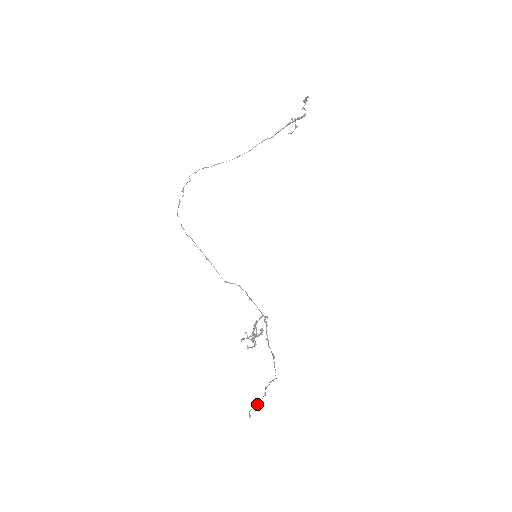
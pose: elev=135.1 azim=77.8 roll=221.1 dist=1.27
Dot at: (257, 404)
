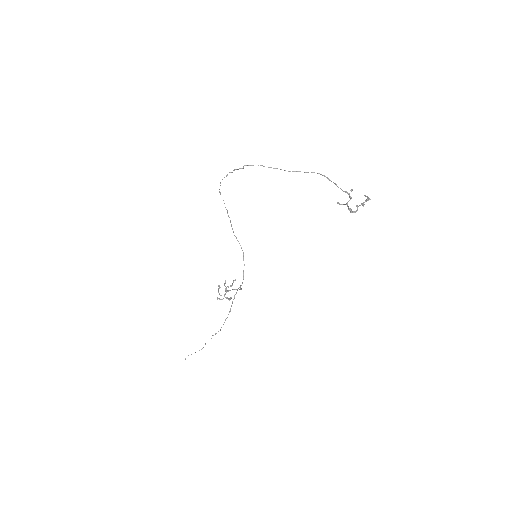
Dot at: occluded
